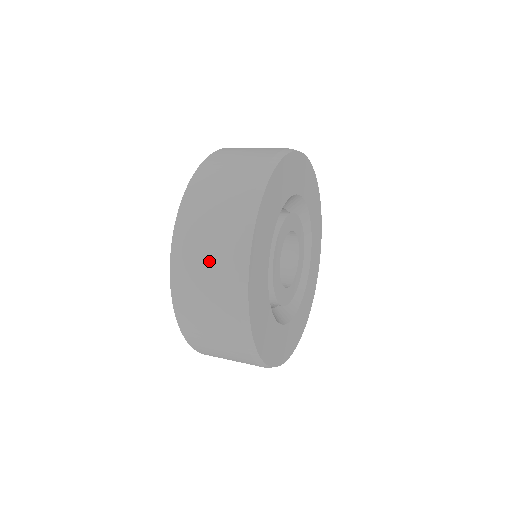
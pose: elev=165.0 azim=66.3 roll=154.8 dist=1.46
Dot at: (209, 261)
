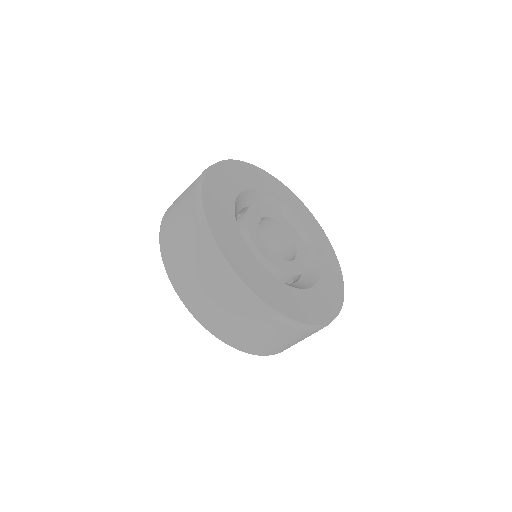
Dot at: (186, 190)
